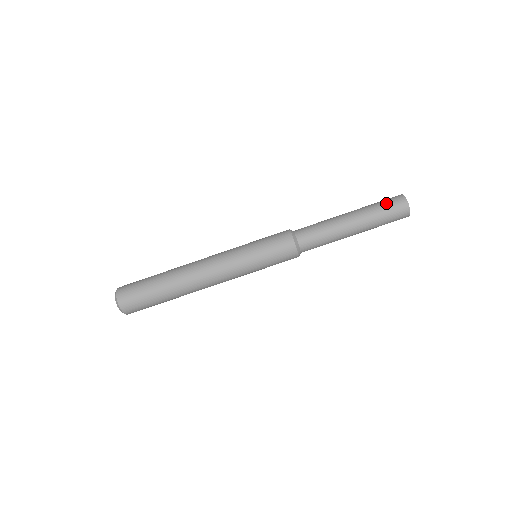
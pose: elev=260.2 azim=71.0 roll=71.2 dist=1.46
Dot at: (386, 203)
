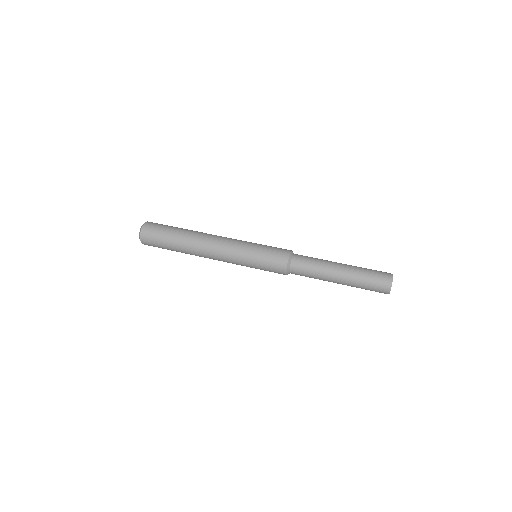
Dot at: (376, 271)
